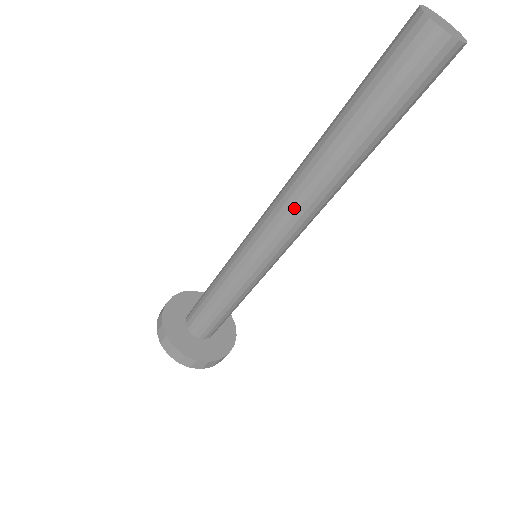
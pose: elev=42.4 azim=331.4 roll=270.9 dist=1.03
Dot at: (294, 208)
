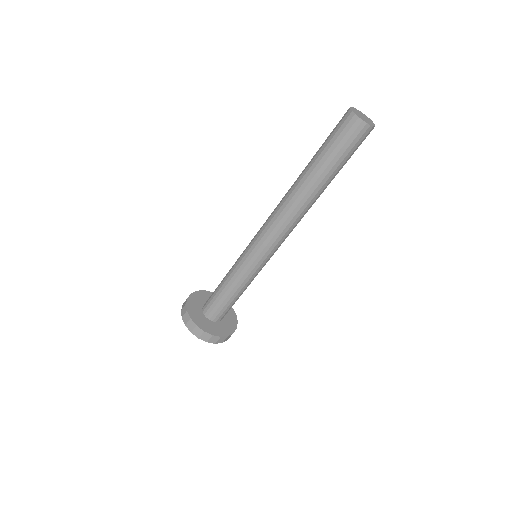
Dot at: (280, 217)
